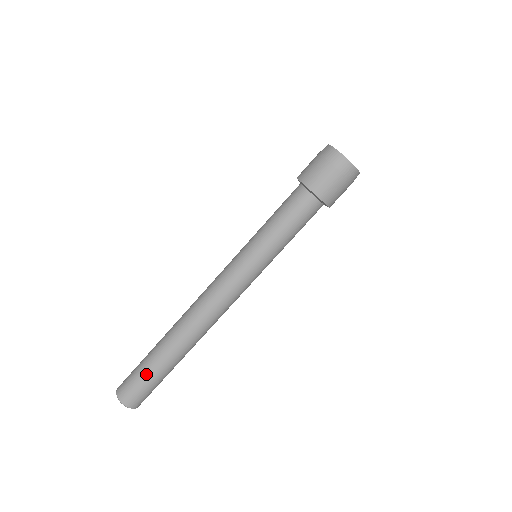
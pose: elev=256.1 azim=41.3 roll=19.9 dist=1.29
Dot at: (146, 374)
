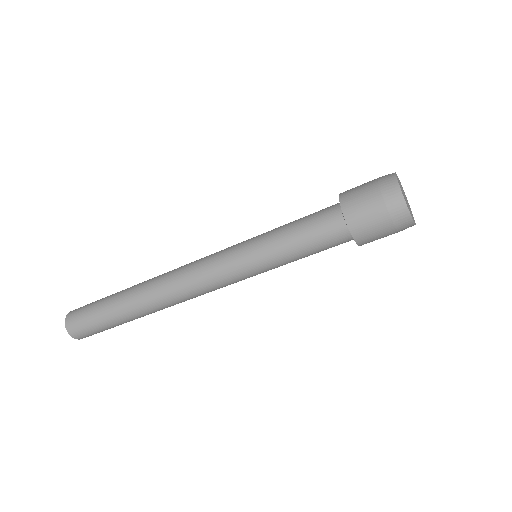
Dot at: (101, 322)
